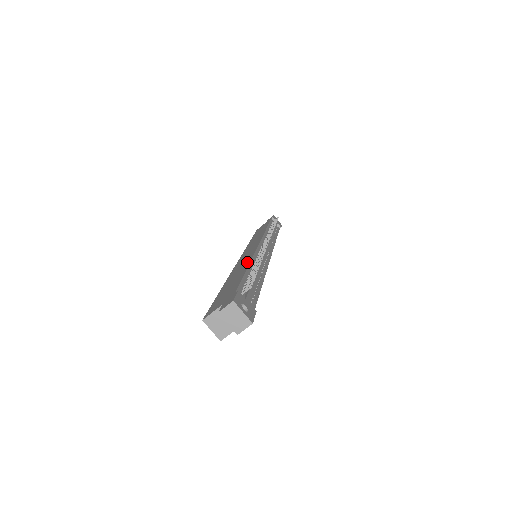
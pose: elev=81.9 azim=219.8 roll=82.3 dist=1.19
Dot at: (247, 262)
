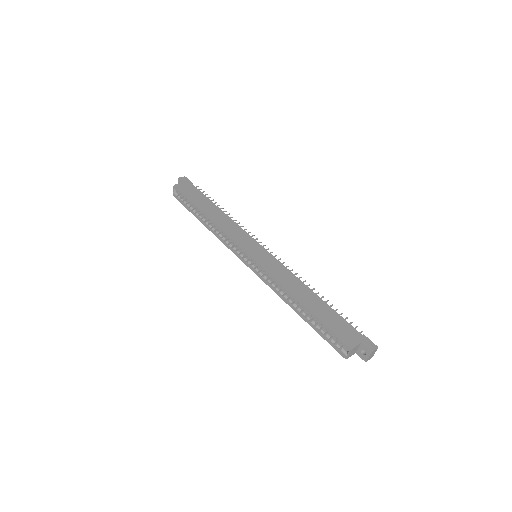
Dot at: (302, 285)
